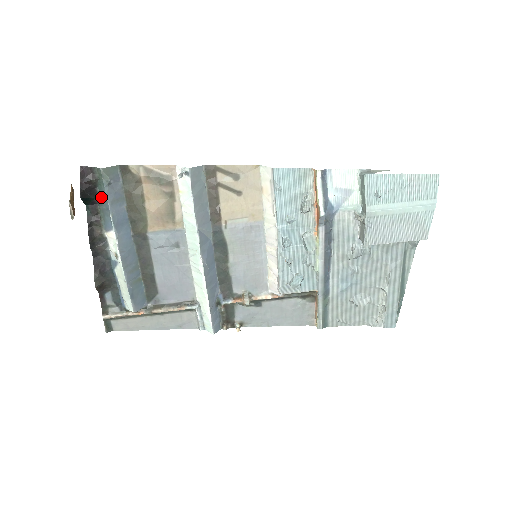
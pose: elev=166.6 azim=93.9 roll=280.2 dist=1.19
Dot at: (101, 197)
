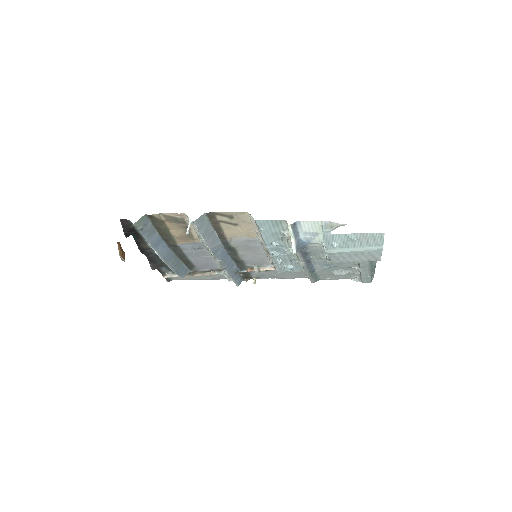
Dot at: occluded
